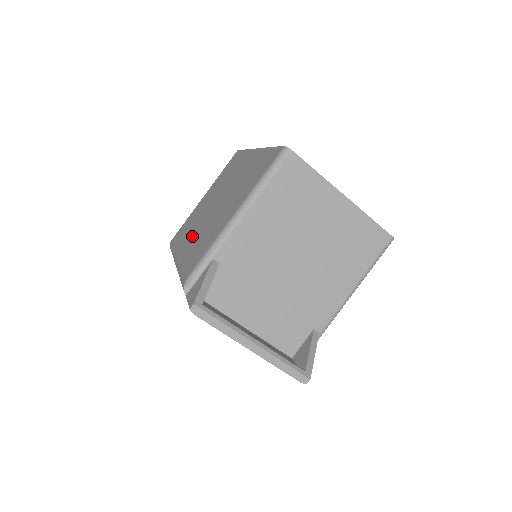
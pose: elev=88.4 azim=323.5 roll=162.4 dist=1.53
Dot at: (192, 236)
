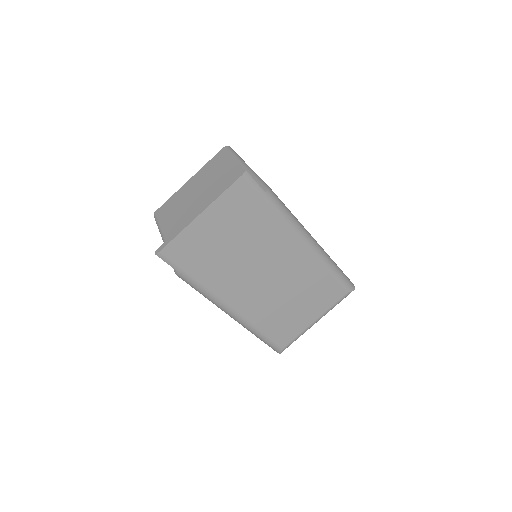
Dot at: occluded
